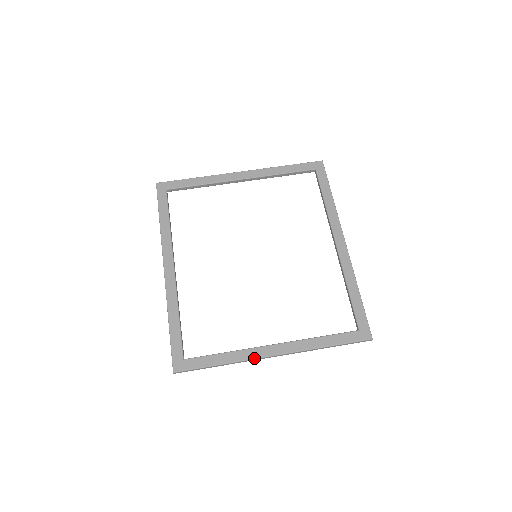
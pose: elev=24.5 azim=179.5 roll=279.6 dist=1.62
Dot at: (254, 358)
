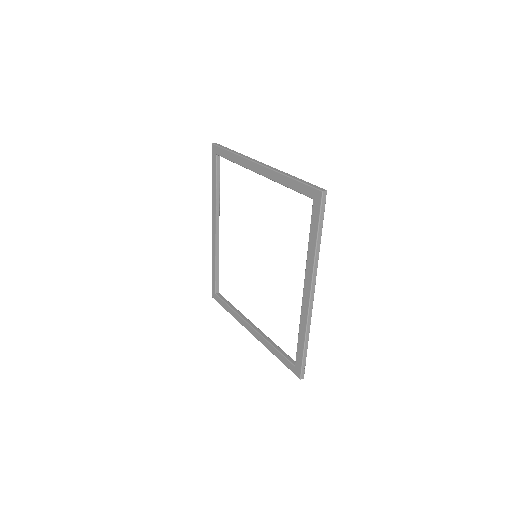
Dot at: (241, 324)
